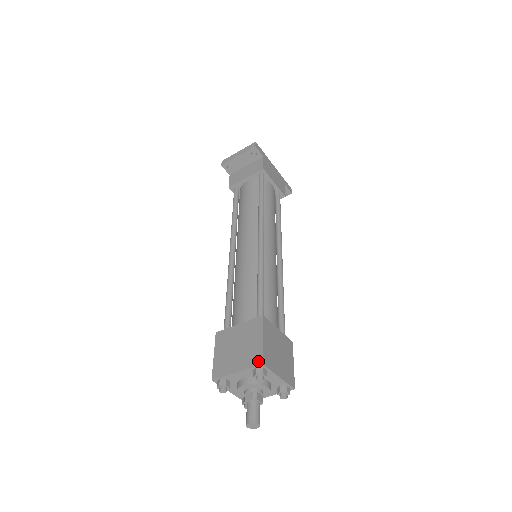
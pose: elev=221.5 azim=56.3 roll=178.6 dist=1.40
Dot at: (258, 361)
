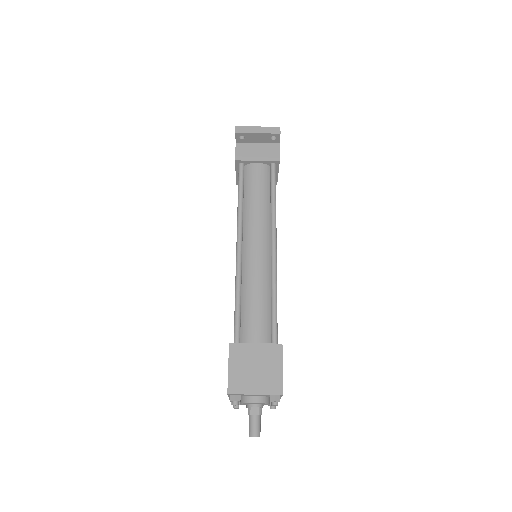
Dot at: (279, 390)
